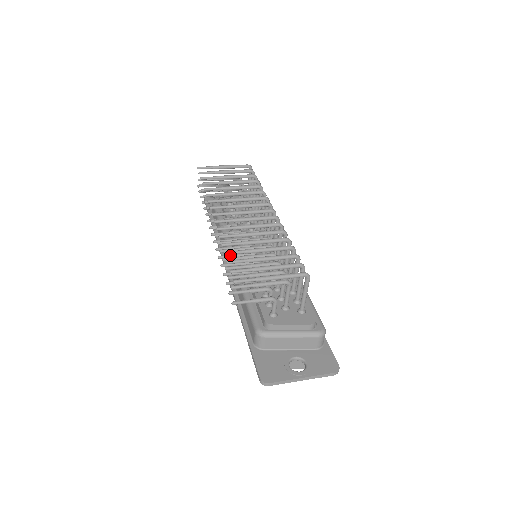
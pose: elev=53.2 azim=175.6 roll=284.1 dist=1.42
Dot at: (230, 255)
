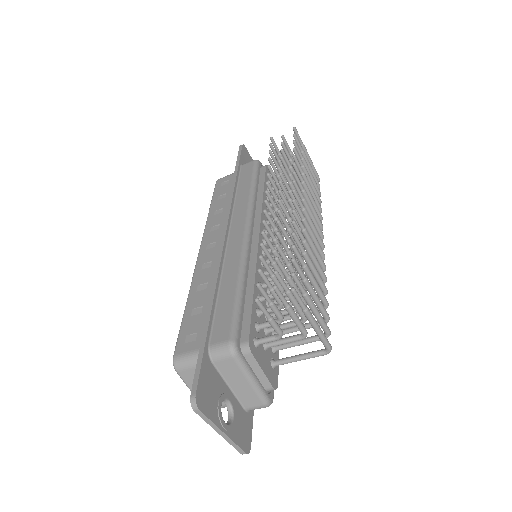
Dot at: occluded
